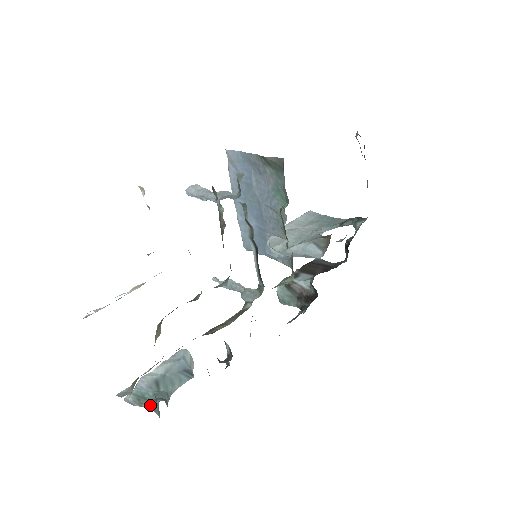
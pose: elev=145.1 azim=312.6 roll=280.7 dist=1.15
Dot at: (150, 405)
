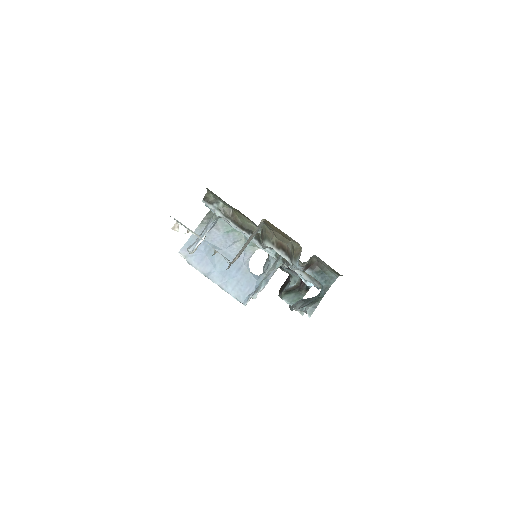
Dot at: (322, 295)
